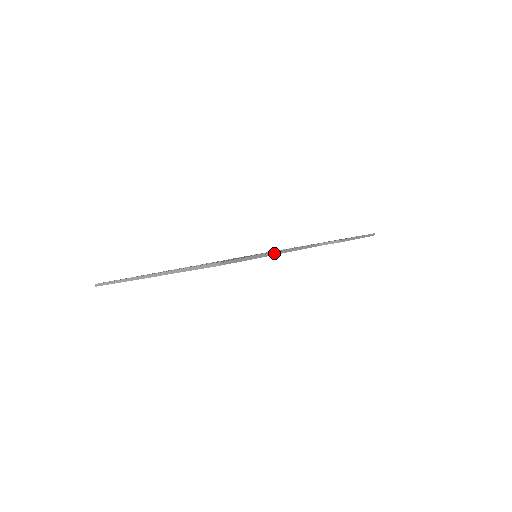
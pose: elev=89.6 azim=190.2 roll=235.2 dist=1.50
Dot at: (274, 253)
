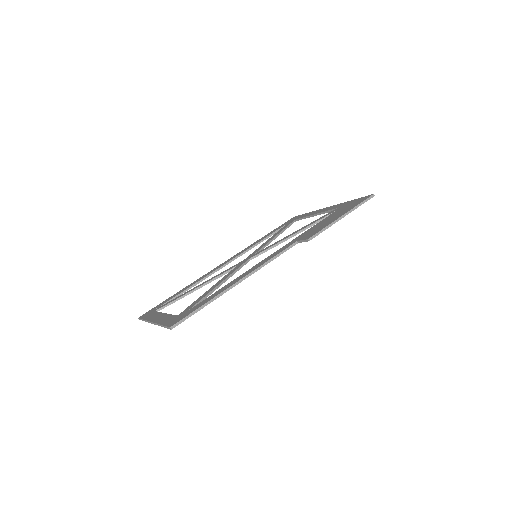
Dot at: (233, 285)
